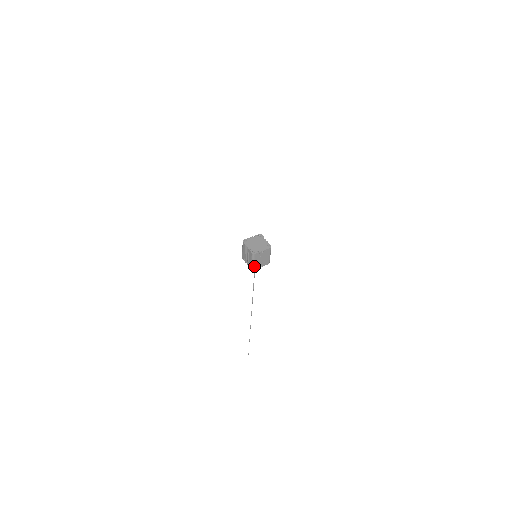
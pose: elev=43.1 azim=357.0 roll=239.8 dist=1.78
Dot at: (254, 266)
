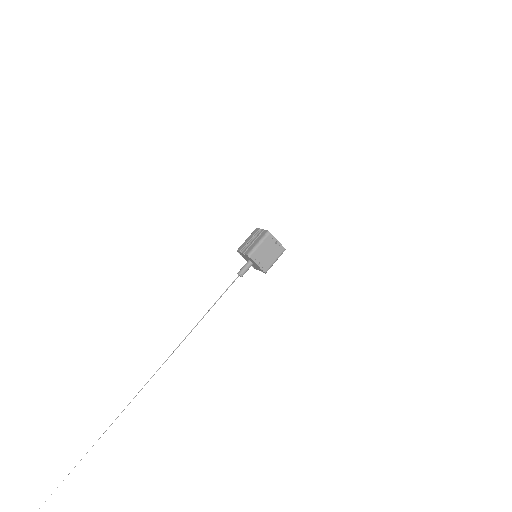
Dot at: (255, 252)
